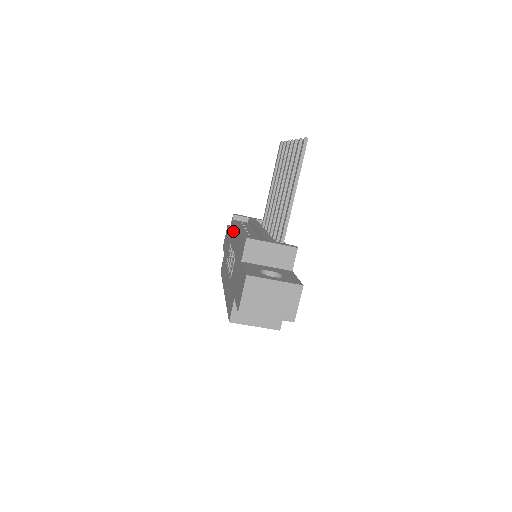
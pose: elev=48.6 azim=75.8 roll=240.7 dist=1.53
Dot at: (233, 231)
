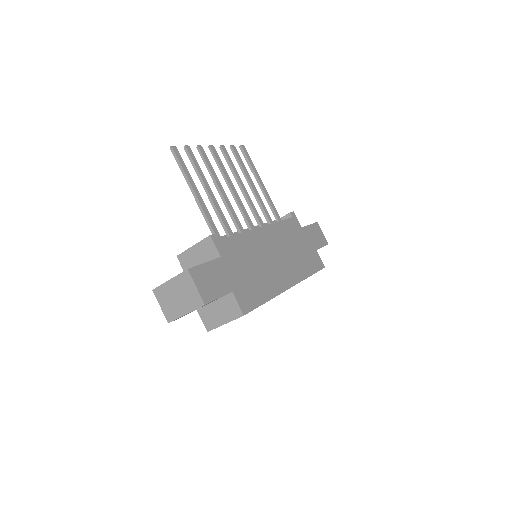
Dot at: occluded
